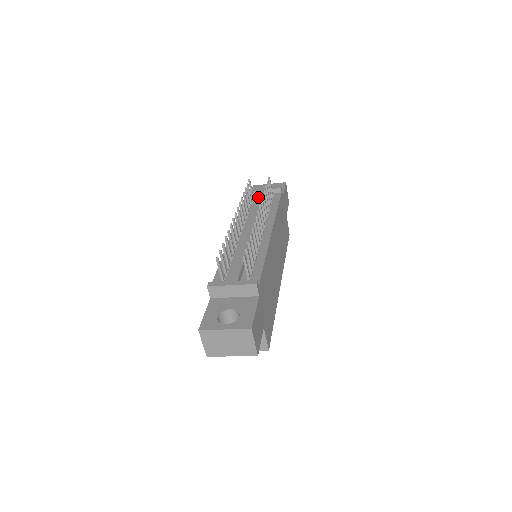
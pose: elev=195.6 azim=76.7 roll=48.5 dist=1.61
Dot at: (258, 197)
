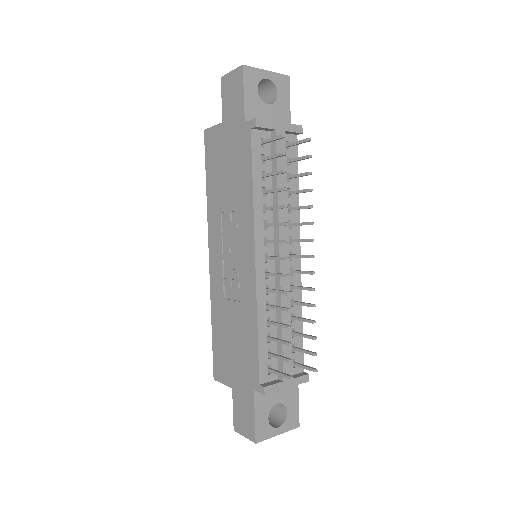
Dot at: (279, 158)
